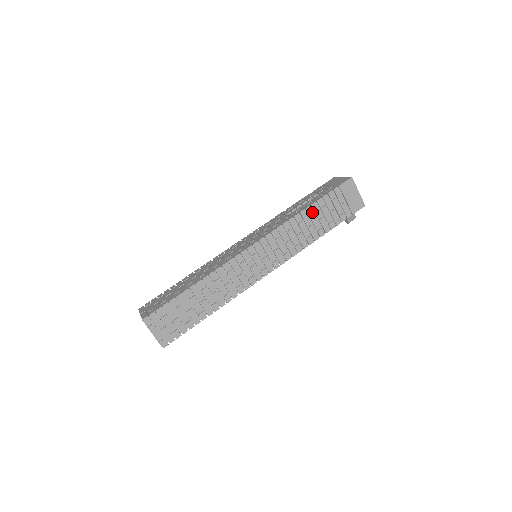
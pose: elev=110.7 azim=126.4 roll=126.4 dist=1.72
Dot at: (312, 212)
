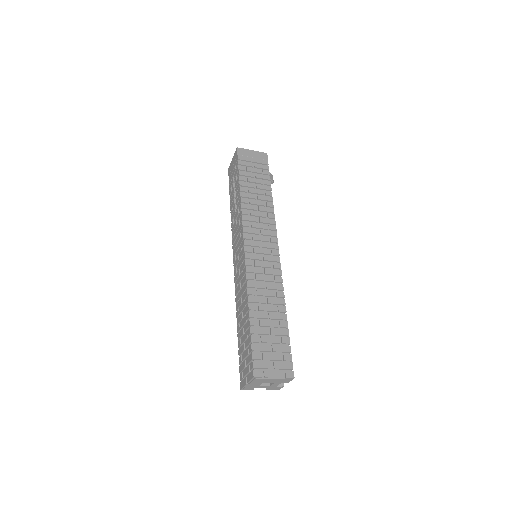
Dot at: (246, 189)
